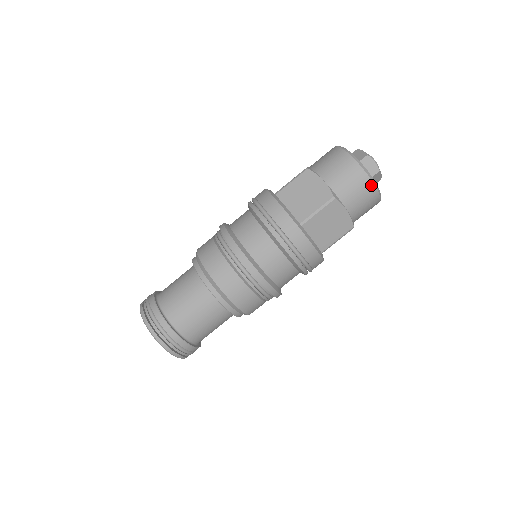
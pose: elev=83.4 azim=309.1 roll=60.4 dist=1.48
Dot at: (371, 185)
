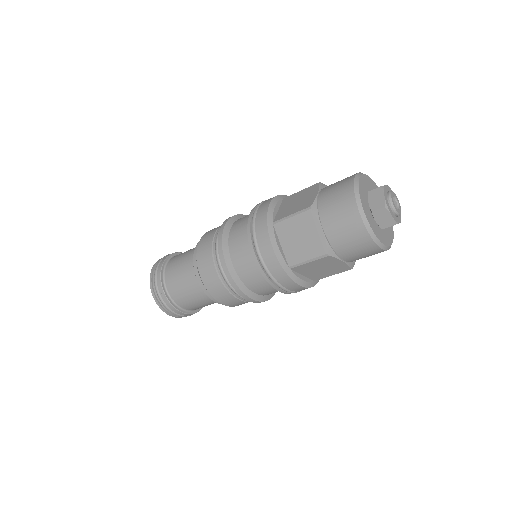
Dot at: (375, 247)
